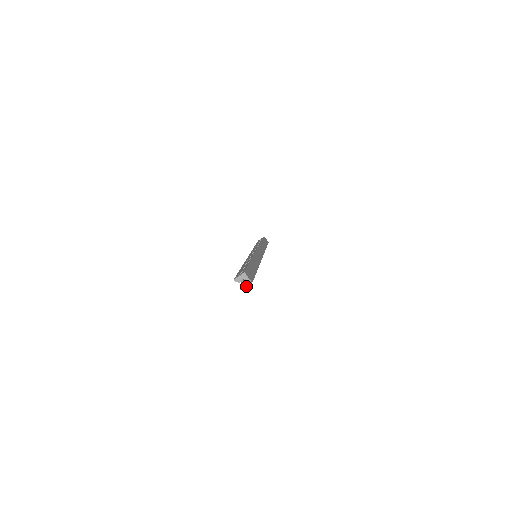
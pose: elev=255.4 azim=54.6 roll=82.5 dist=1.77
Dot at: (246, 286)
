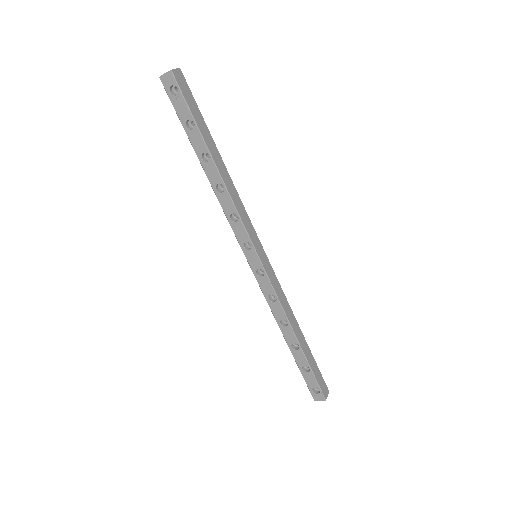
Dot at: occluded
